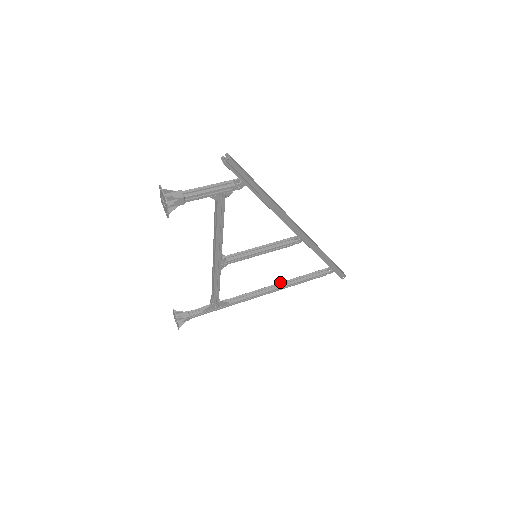
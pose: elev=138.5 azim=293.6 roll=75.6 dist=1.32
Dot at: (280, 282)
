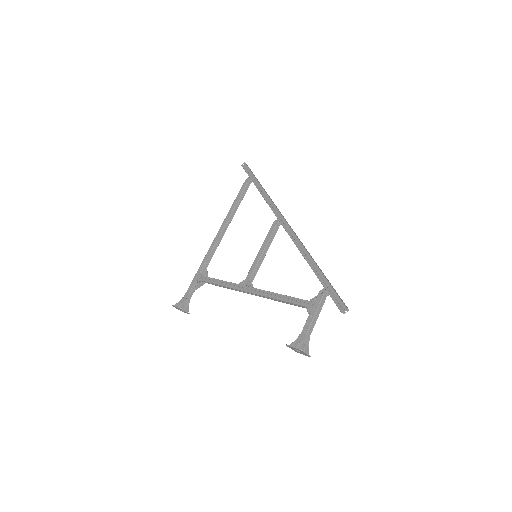
Dot at: (227, 221)
